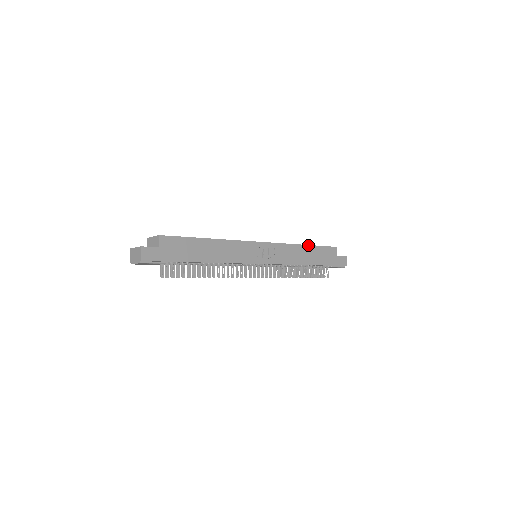
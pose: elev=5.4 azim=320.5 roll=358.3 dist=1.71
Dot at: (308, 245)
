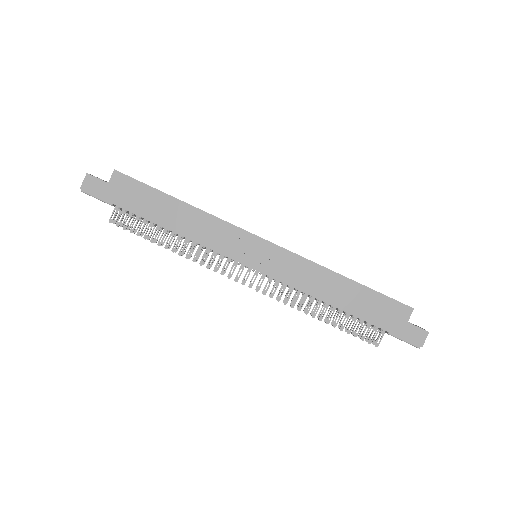
Dot at: (350, 279)
